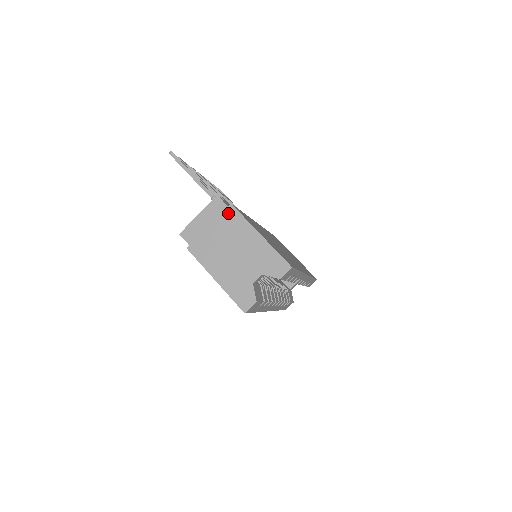
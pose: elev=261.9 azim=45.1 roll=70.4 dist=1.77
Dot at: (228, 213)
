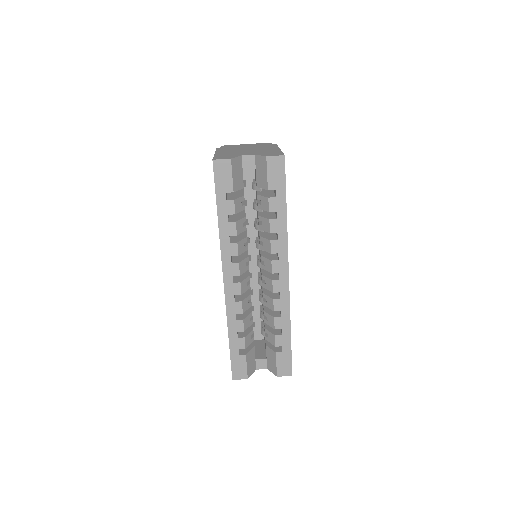
Dot at: (269, 145)
